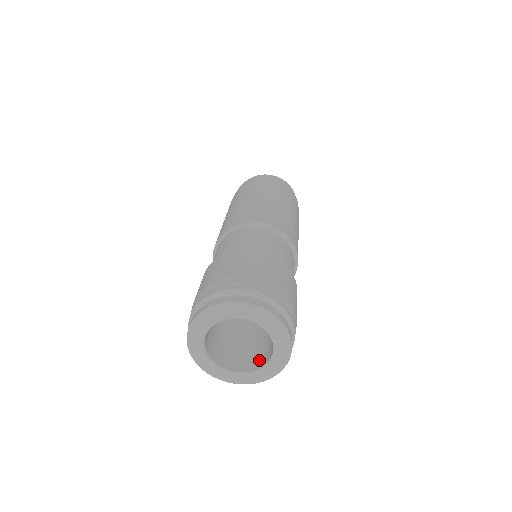
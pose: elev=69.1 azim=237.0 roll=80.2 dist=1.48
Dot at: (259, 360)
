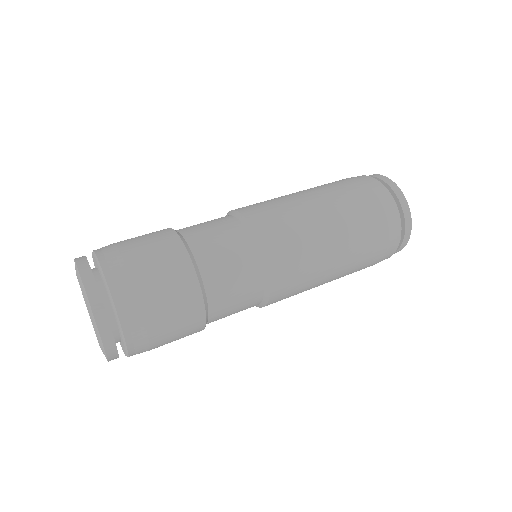
Dot at: occluded
